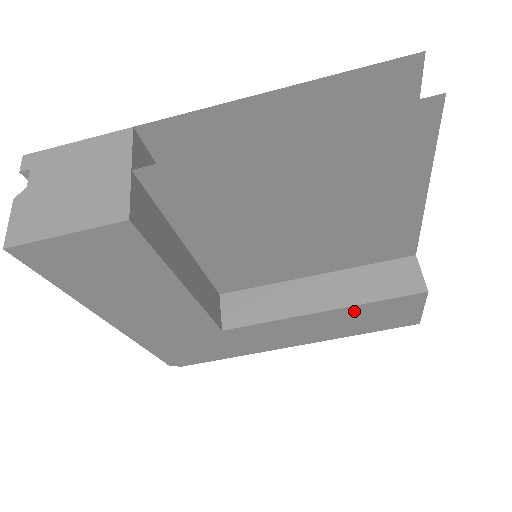
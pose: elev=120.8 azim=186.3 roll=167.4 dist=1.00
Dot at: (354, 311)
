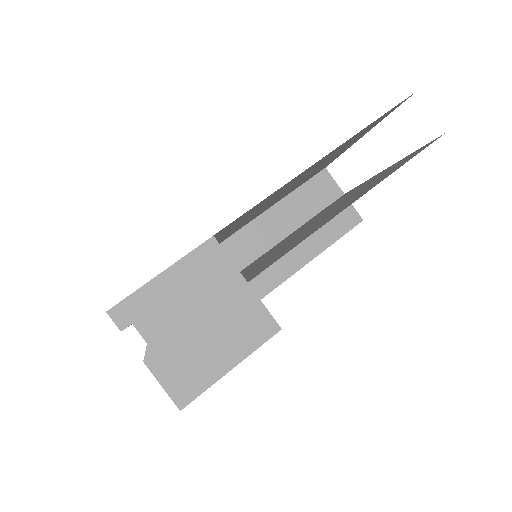
Dot at: occluded
